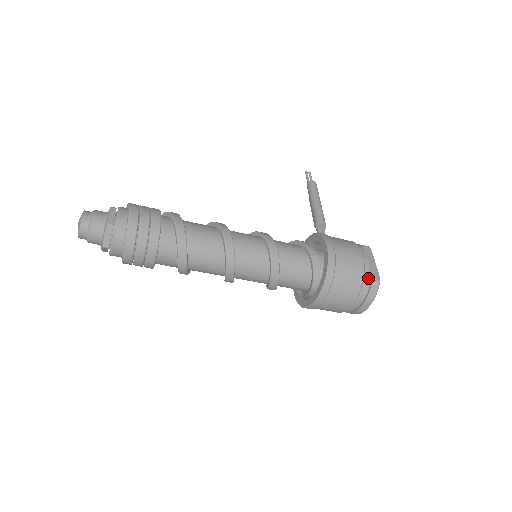
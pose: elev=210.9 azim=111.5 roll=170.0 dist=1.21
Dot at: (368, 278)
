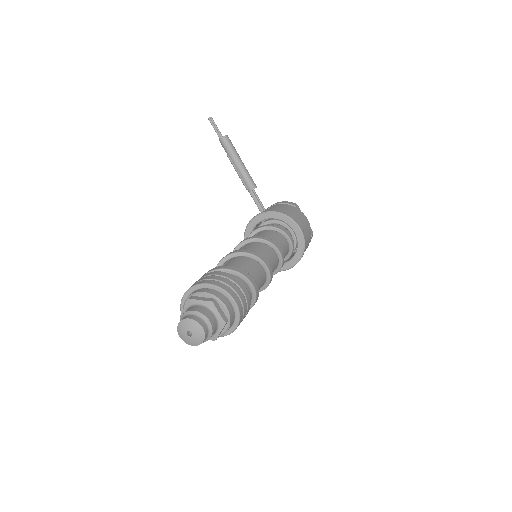
Dot at: occluded
